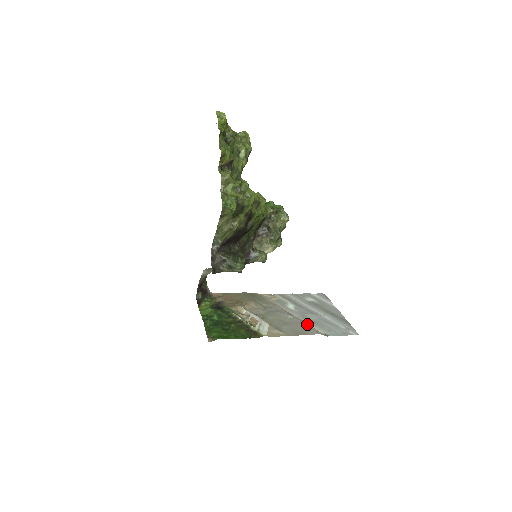
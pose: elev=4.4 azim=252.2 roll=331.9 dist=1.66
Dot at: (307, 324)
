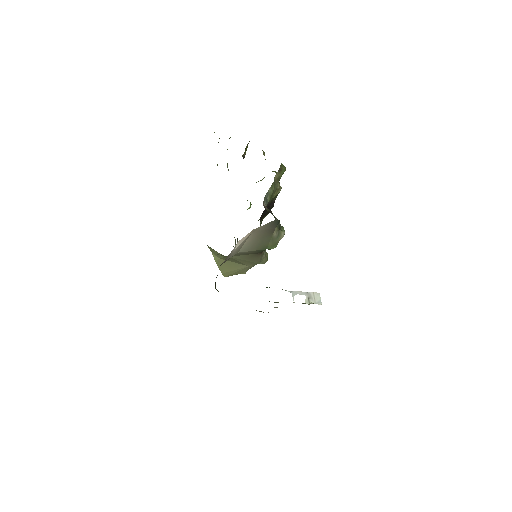
Dot at: occluded
